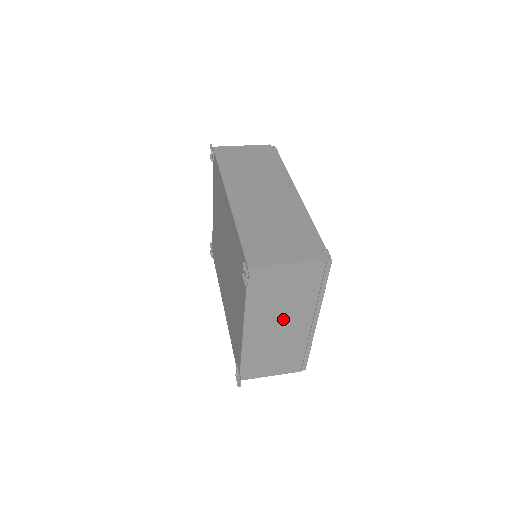
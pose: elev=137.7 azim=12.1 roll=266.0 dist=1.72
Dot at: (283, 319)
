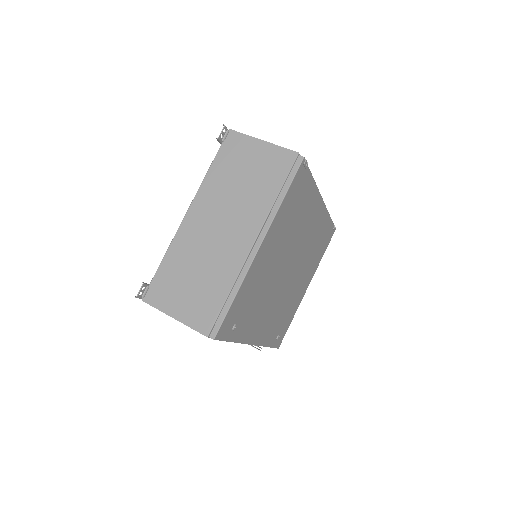
Dot at: (229, 217)
